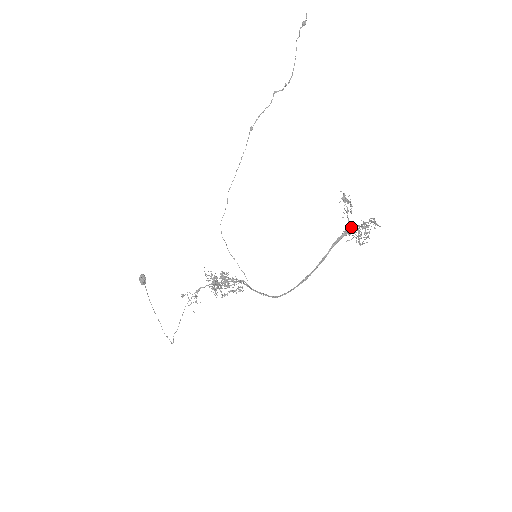
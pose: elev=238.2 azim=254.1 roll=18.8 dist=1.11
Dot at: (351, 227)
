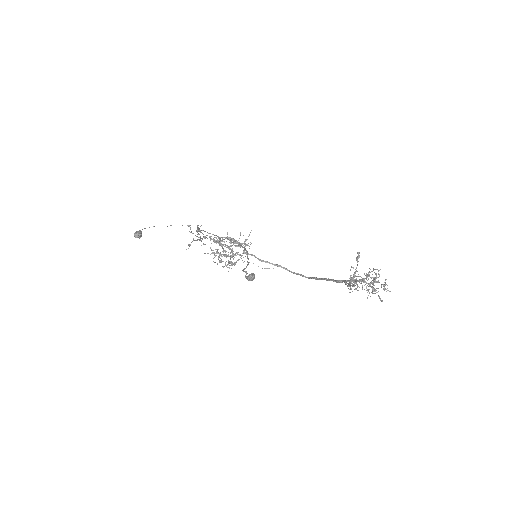
Dot at: (359, 282)
